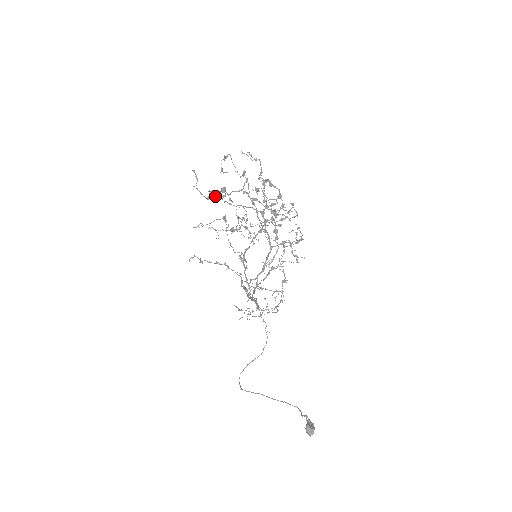
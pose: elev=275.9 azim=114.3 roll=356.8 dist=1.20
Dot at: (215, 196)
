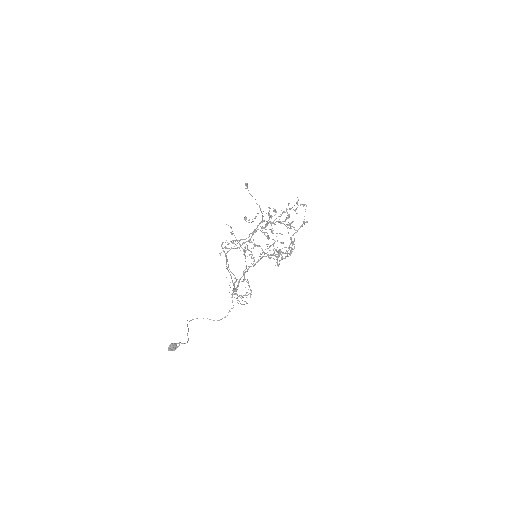
Dot at: occluded
